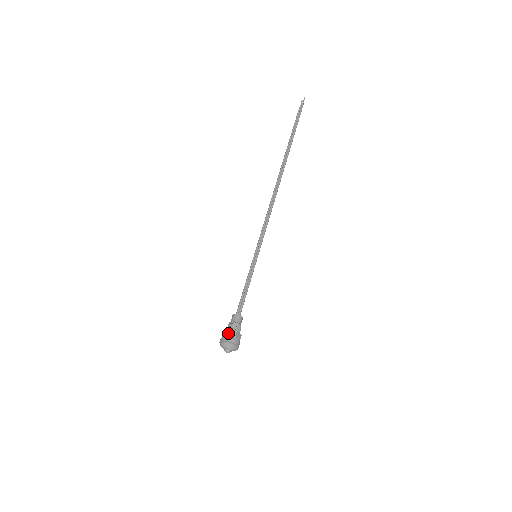
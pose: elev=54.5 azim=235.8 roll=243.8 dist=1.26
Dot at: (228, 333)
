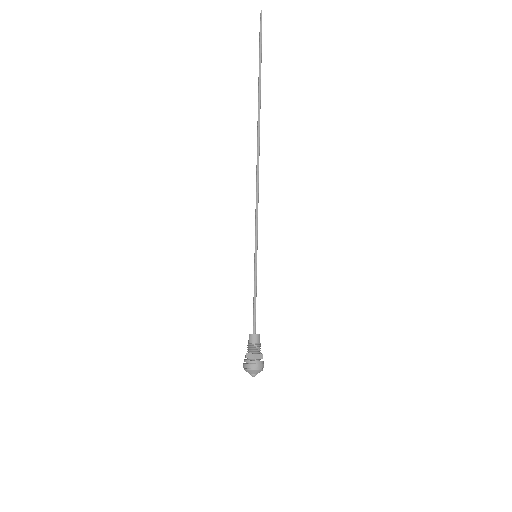
Dot at: (247, 358)
